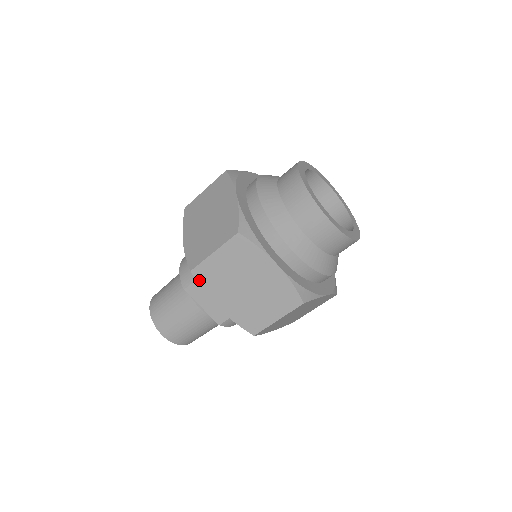
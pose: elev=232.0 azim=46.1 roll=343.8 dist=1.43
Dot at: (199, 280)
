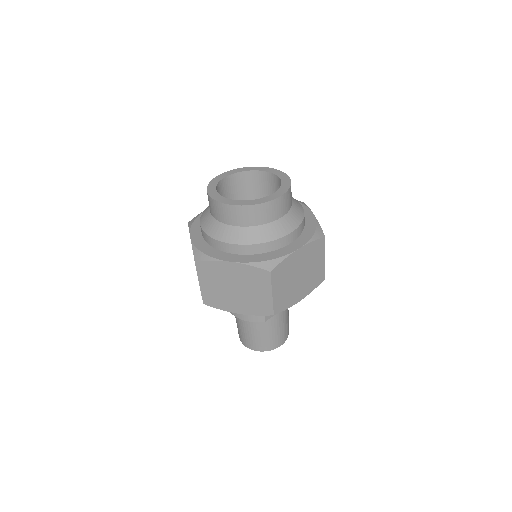
Dot at: (281, 310)
